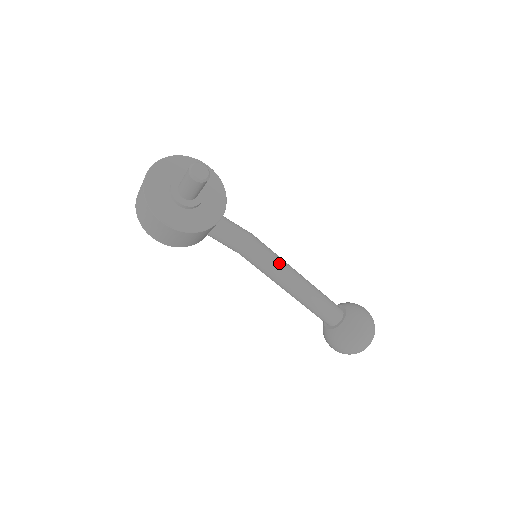
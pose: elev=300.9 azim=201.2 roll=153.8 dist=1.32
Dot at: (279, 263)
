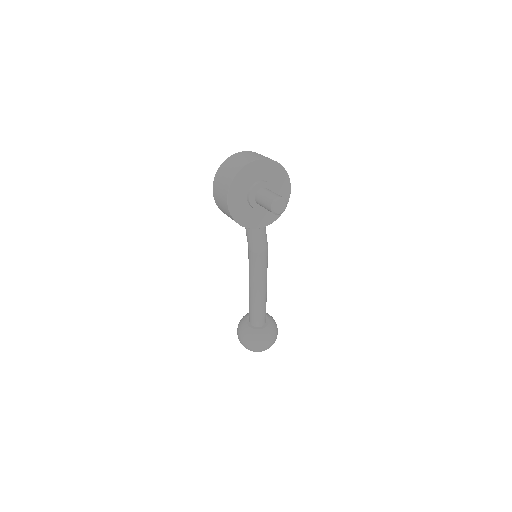
Dot at: (263, 275)
